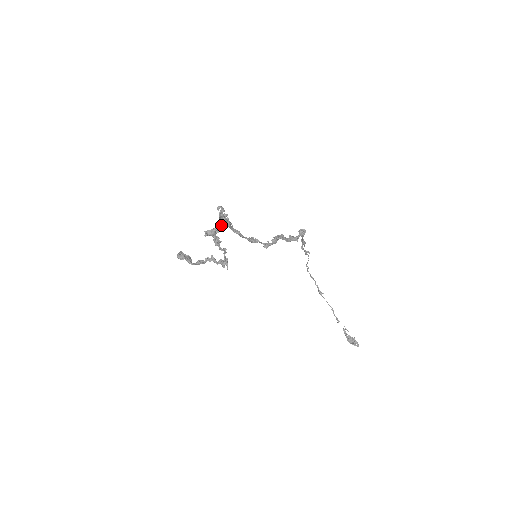
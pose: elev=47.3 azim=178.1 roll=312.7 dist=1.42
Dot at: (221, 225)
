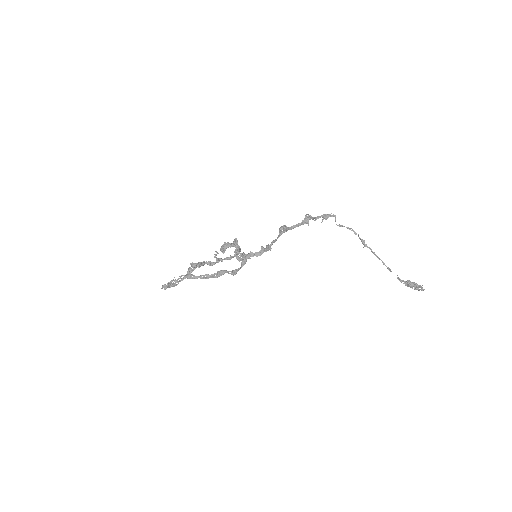
Dot at: (197, 265)
